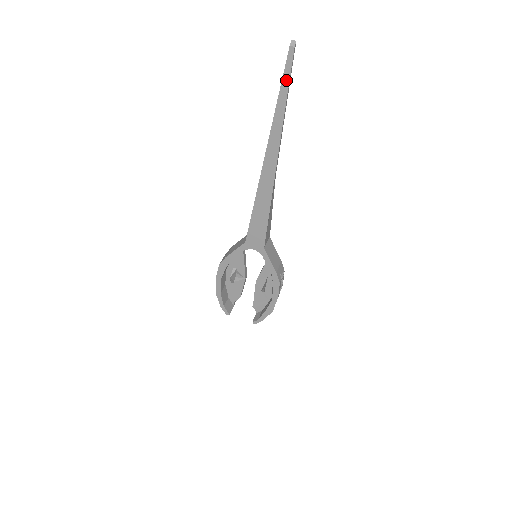
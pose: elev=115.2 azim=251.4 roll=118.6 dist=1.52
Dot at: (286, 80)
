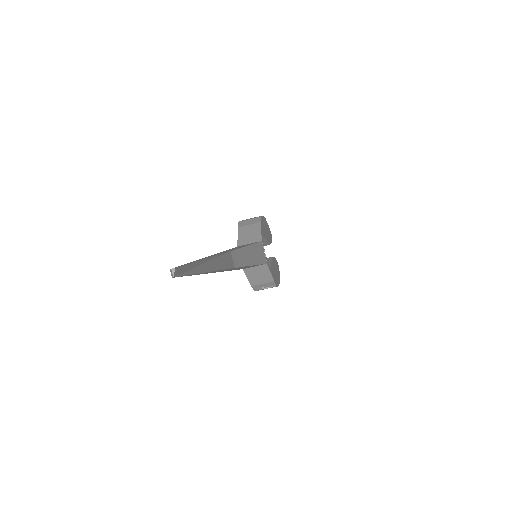
Dot at: occluded
